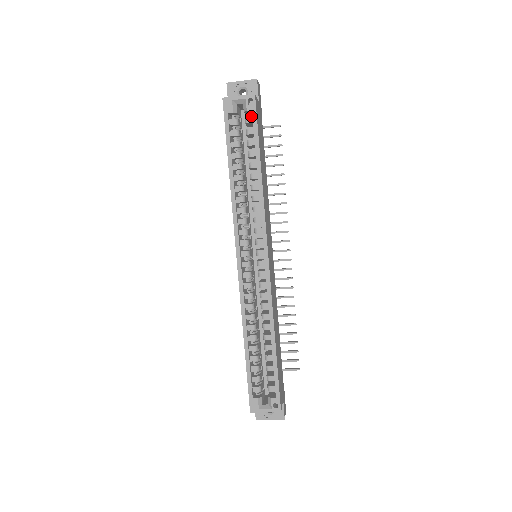
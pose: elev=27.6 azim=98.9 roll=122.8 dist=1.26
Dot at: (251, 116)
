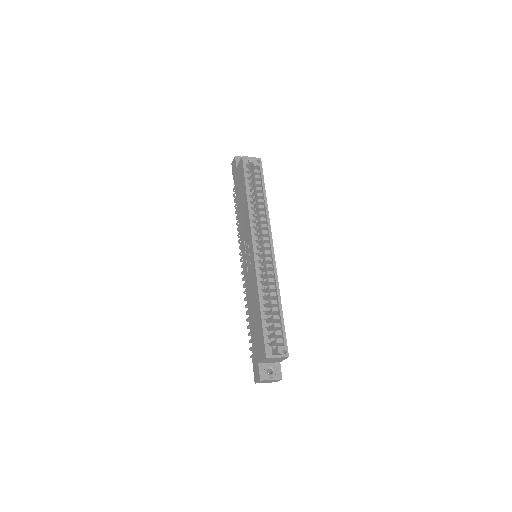
Dot at: occluded
